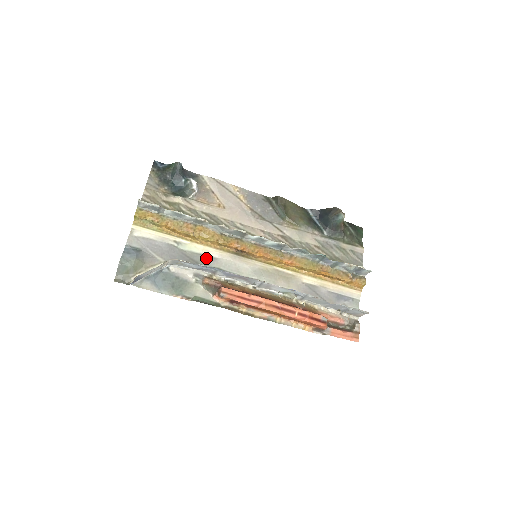
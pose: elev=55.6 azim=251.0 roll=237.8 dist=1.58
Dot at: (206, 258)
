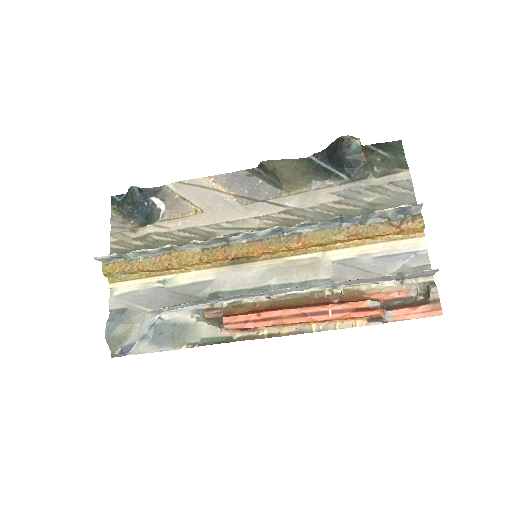
Dot at: (199, 286)
